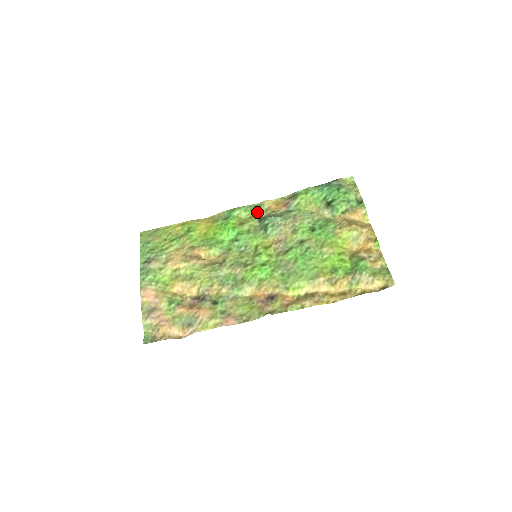
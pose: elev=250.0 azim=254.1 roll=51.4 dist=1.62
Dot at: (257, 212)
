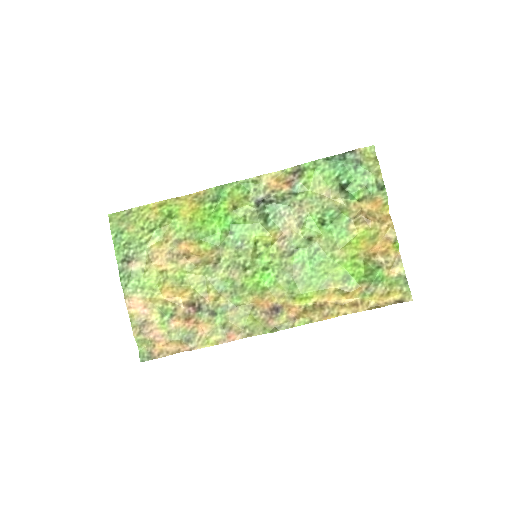
Dot at: (253, 191)
